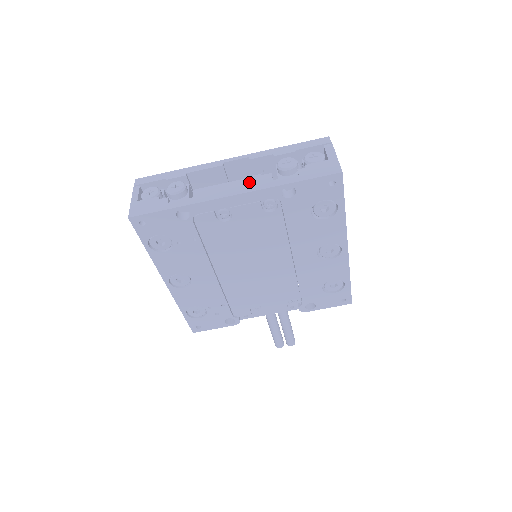
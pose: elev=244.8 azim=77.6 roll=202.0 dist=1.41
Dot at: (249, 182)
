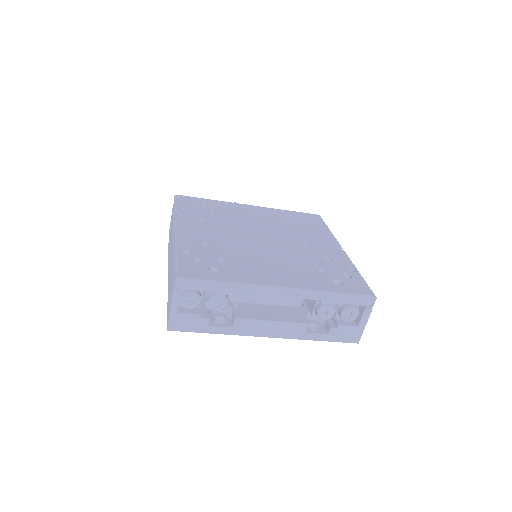
Dot at: (287, 328)
